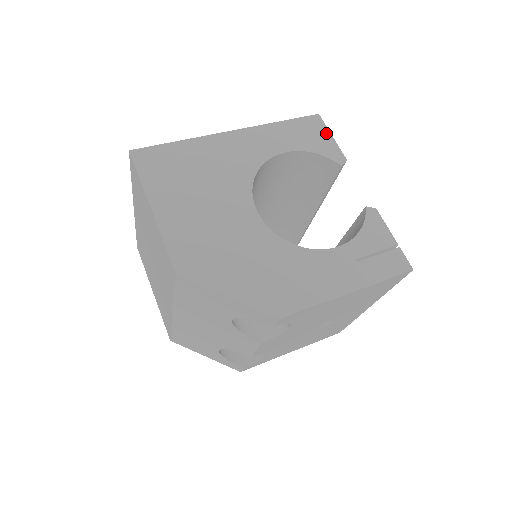
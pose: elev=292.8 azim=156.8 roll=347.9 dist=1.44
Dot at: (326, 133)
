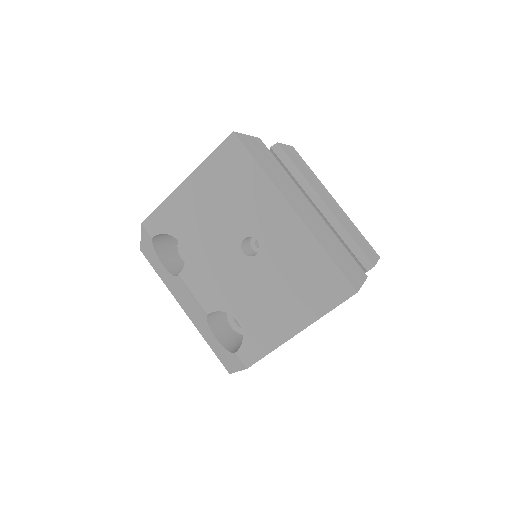
Dot at: occluded
